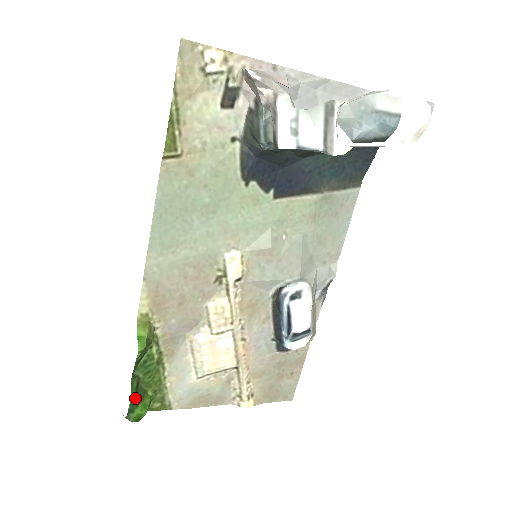
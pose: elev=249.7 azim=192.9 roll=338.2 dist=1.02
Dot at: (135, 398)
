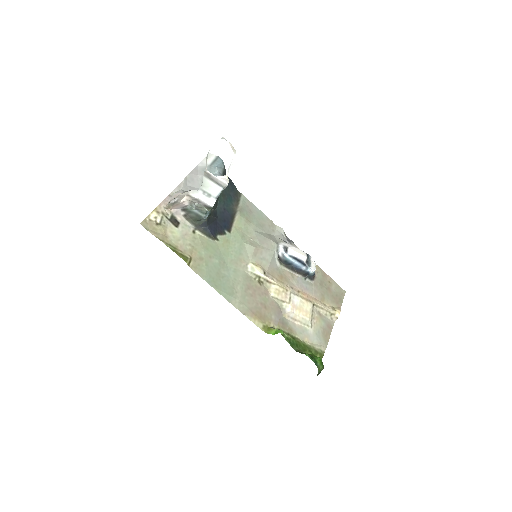
Dot at: (309, 355)
